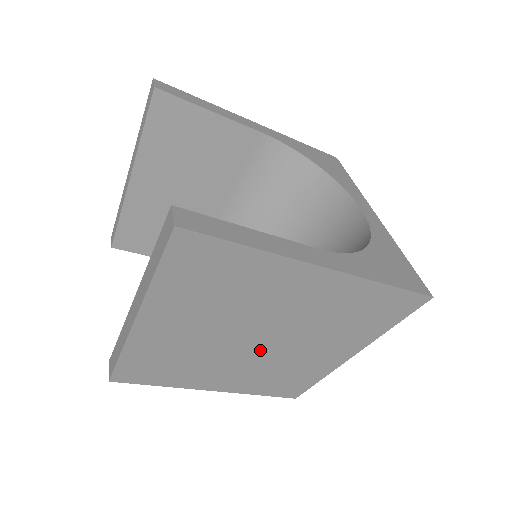
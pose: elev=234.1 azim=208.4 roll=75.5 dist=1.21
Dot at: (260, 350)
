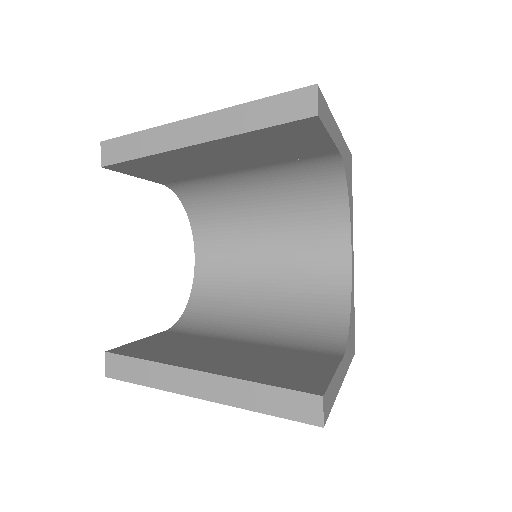
Dot at: occluded
